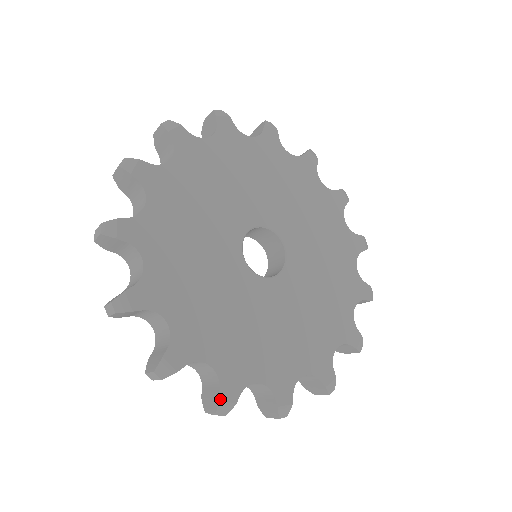
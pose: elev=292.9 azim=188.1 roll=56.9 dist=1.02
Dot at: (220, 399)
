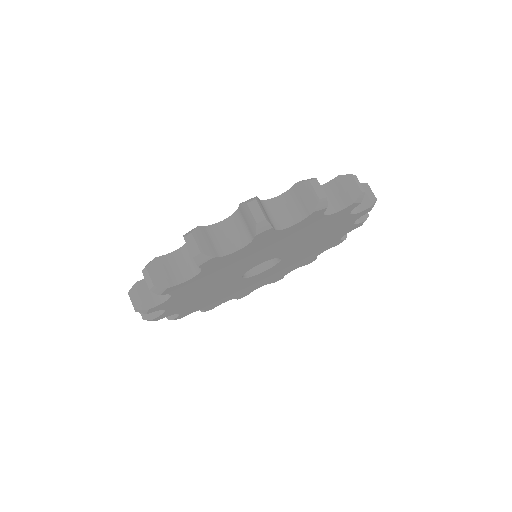
Dot at: (152, 320)
